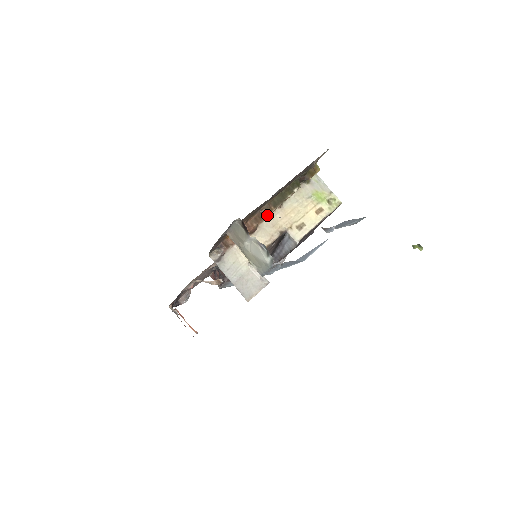
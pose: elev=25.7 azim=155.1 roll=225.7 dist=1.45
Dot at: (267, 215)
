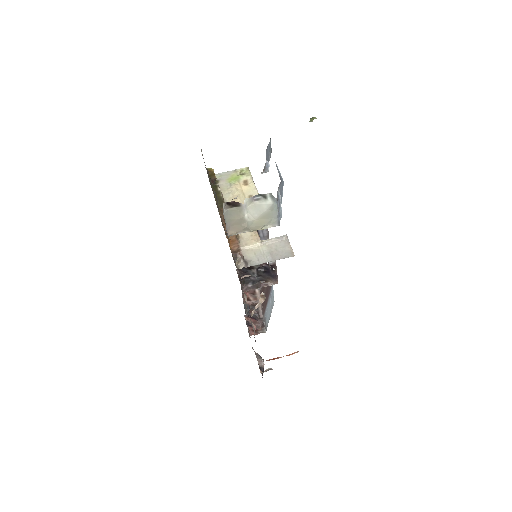
Dot at: occluded
